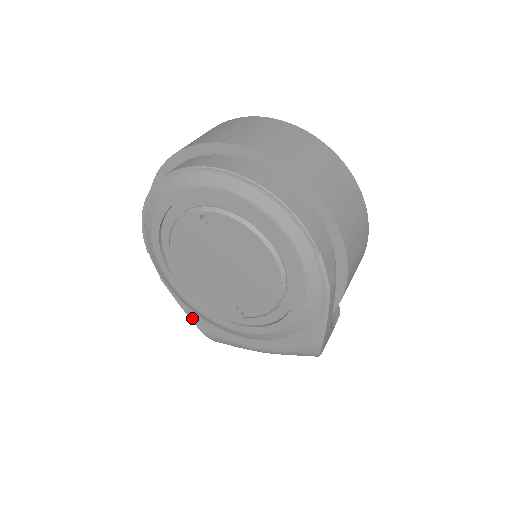
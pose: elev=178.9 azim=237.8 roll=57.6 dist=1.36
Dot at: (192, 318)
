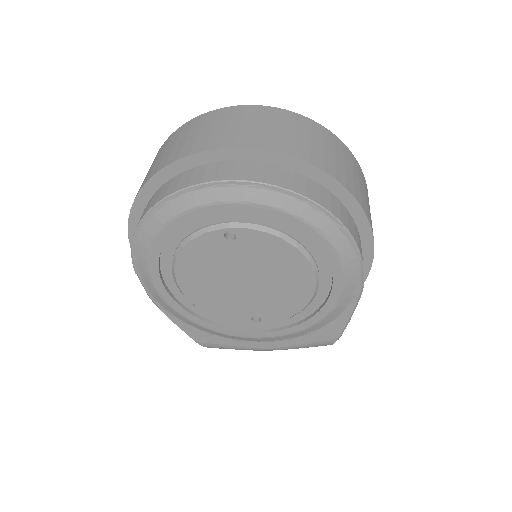
Dot at: (187, 331)
